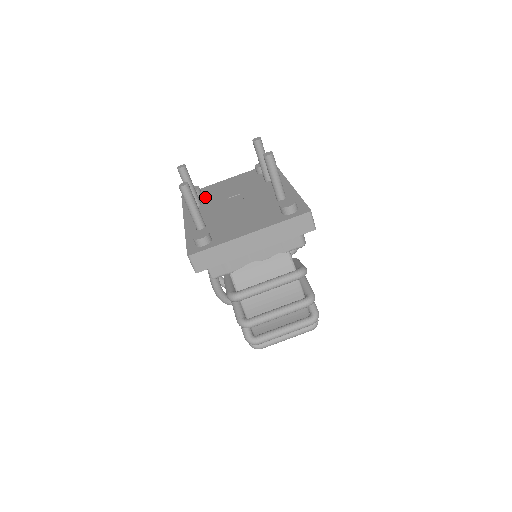
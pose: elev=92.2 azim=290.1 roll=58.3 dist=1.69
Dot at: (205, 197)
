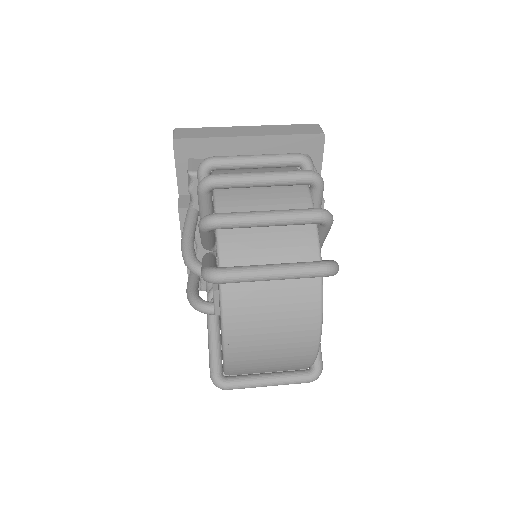
Dot at: occluded
